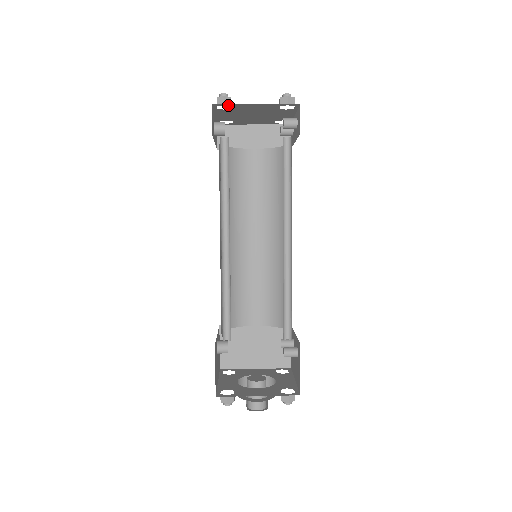
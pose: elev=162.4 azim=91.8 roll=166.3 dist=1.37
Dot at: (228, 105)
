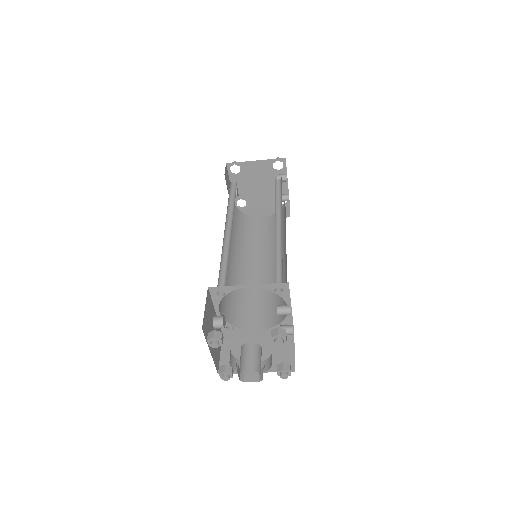
Dot at: (237, 165)
